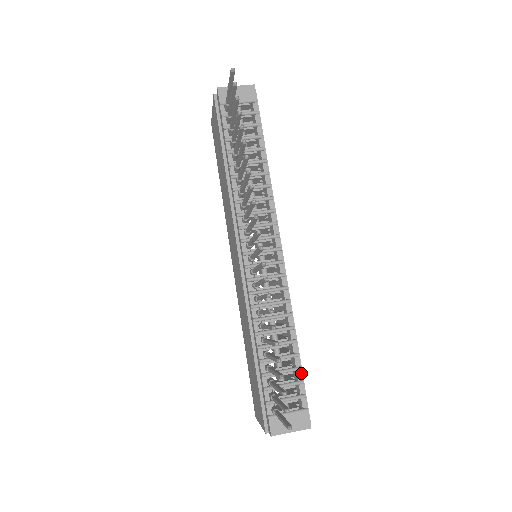
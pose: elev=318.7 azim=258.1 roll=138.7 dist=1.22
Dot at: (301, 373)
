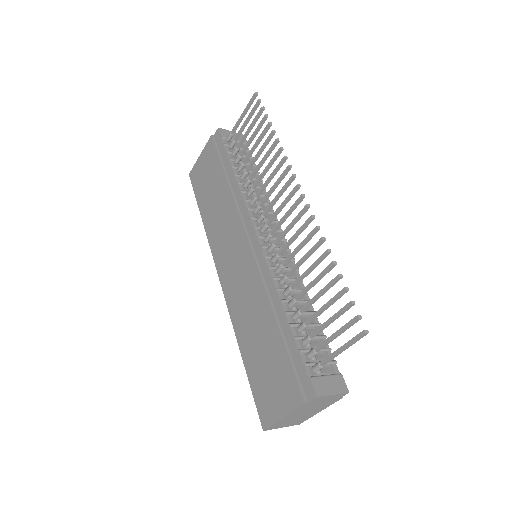
Dot at: occluded
